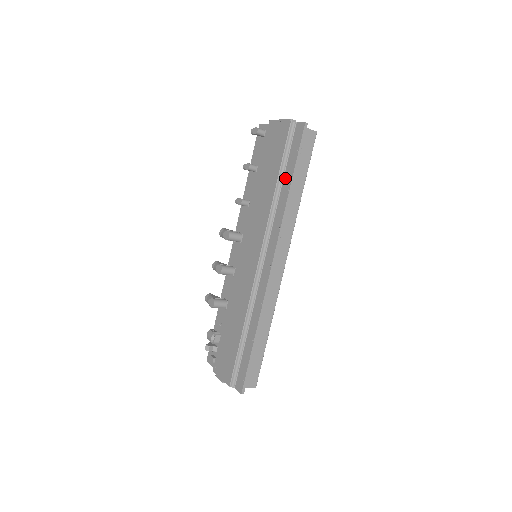
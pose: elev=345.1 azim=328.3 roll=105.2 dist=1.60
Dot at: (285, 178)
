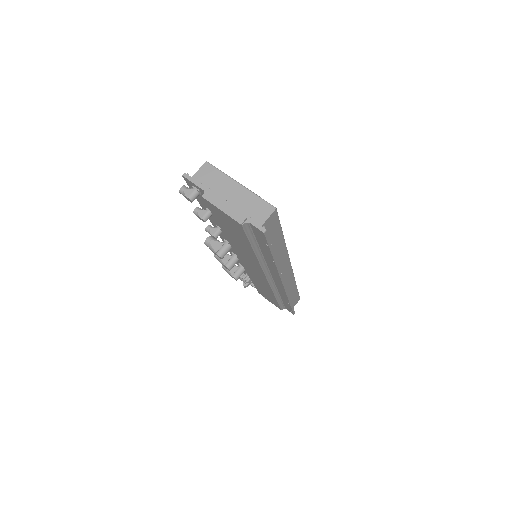
Dot at: (263, 251)
